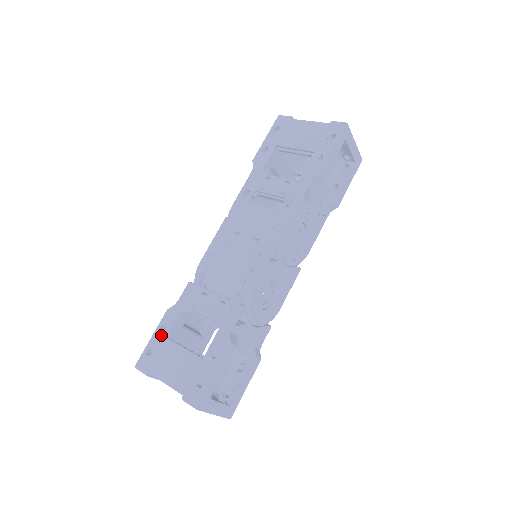
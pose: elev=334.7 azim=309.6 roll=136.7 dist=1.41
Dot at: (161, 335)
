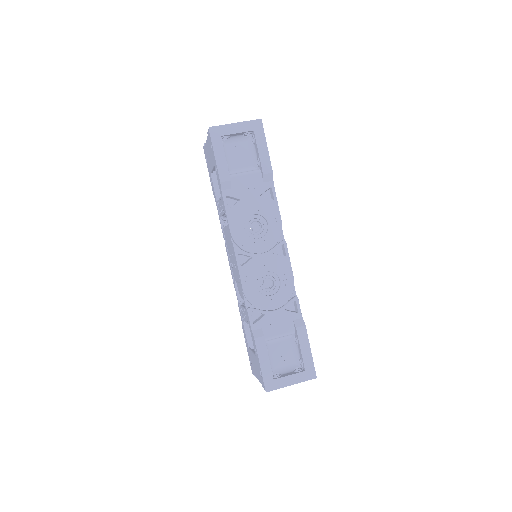
Dot at: (247, 347)
